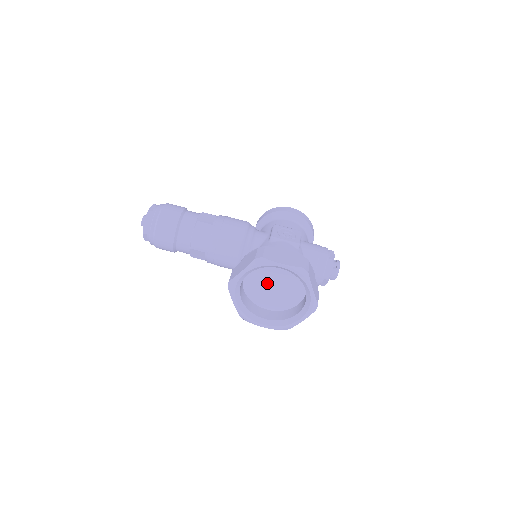
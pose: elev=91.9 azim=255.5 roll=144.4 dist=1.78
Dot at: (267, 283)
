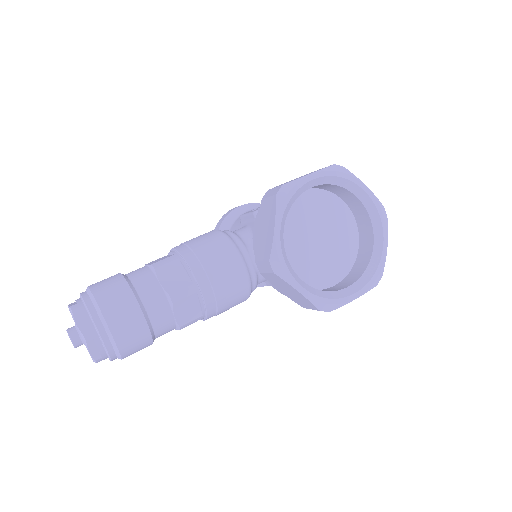
Dot at: (307, 243)
